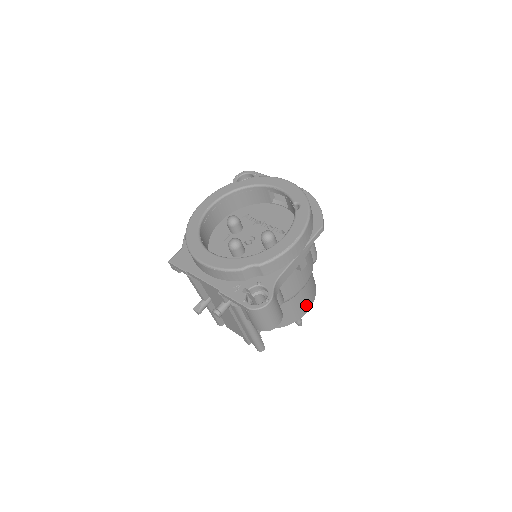
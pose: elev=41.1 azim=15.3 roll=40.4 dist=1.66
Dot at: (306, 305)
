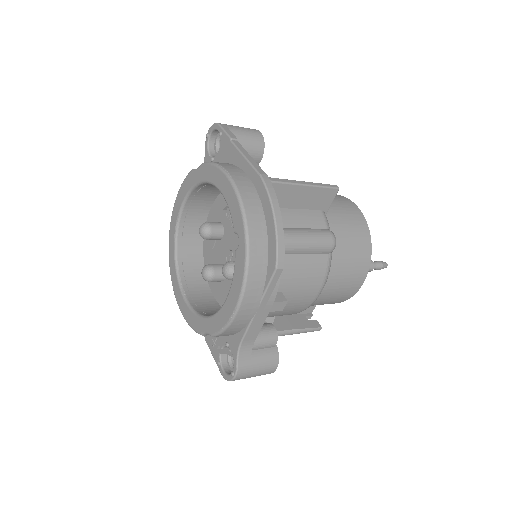
Dot at: (351, 286)
